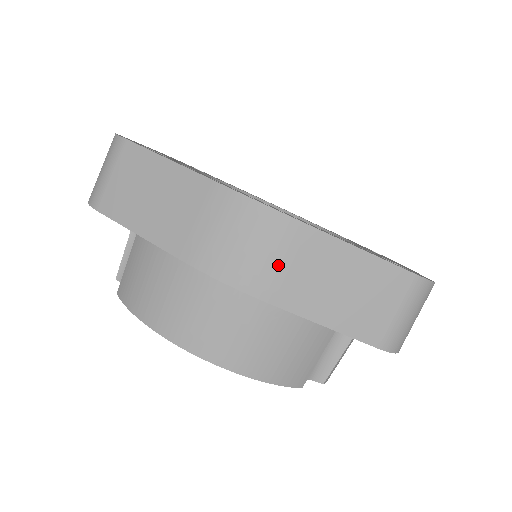
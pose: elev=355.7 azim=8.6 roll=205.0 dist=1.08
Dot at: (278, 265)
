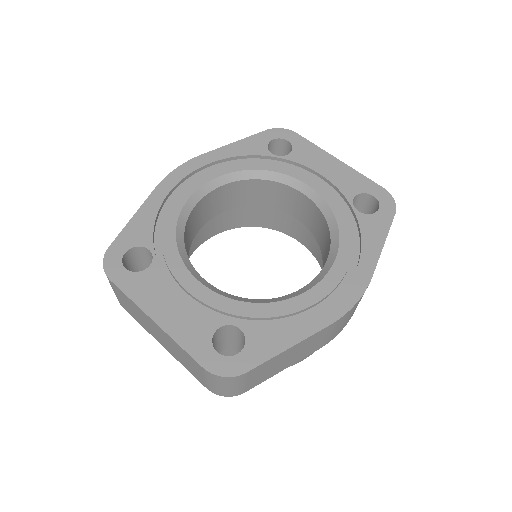
Dot at: occluded
